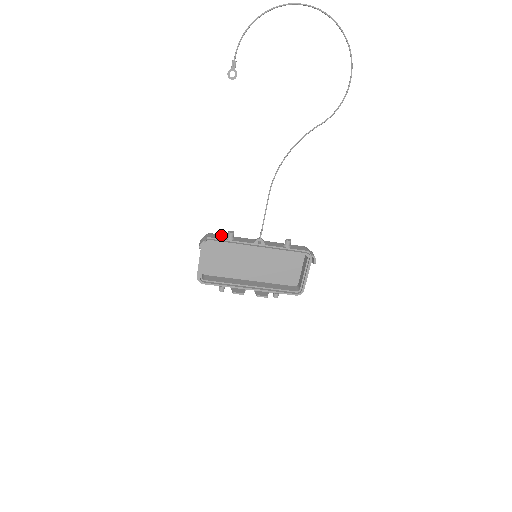
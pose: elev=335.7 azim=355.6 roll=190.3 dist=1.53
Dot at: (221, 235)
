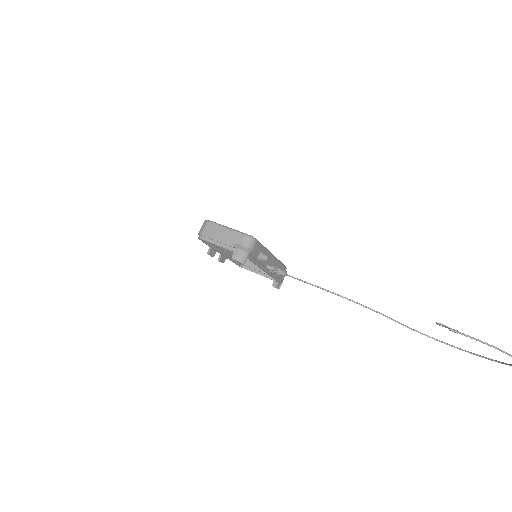
Dot at: (260, 247)
